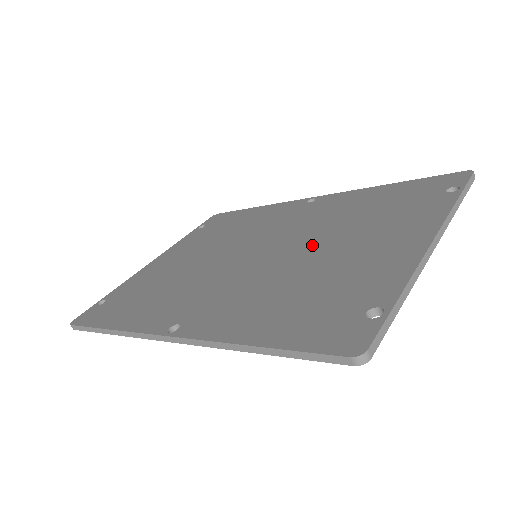
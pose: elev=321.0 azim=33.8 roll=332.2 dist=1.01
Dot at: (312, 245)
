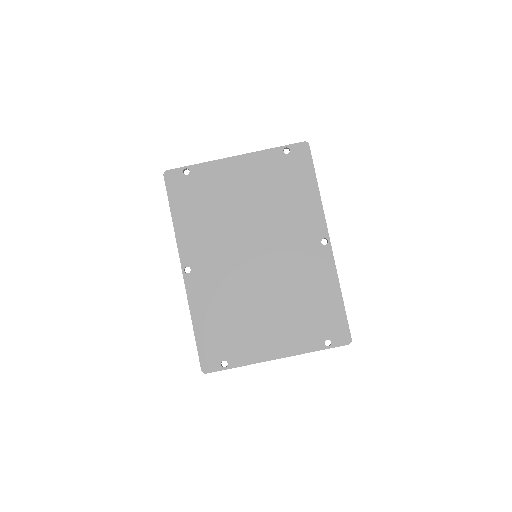
Dot at: (267, 293)
